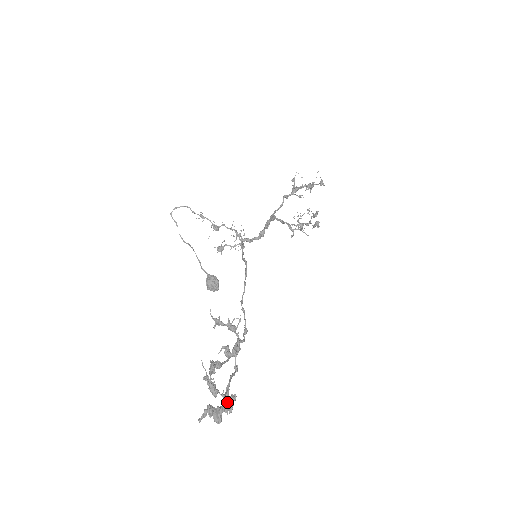
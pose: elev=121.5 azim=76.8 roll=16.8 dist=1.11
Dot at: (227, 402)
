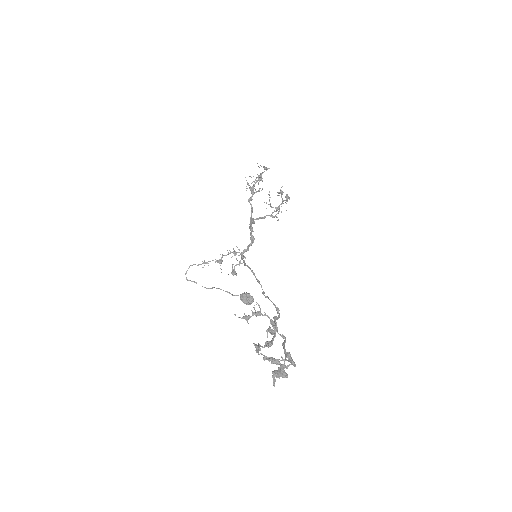
Dot at: (288, 361)
